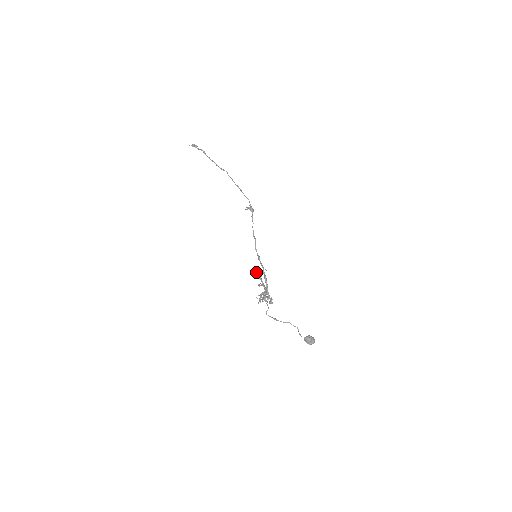
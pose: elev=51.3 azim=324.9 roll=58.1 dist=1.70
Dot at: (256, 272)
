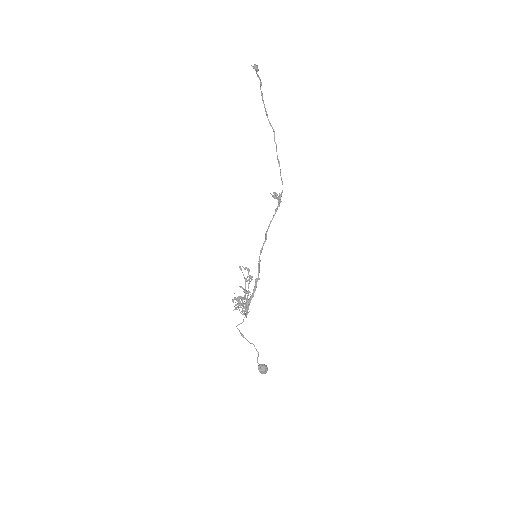
Dot at: (250, 278)
